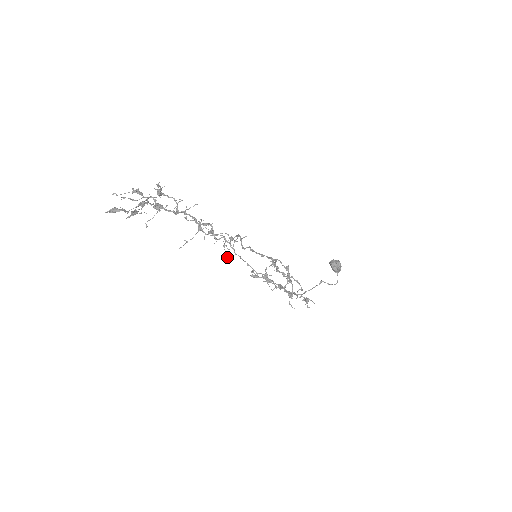
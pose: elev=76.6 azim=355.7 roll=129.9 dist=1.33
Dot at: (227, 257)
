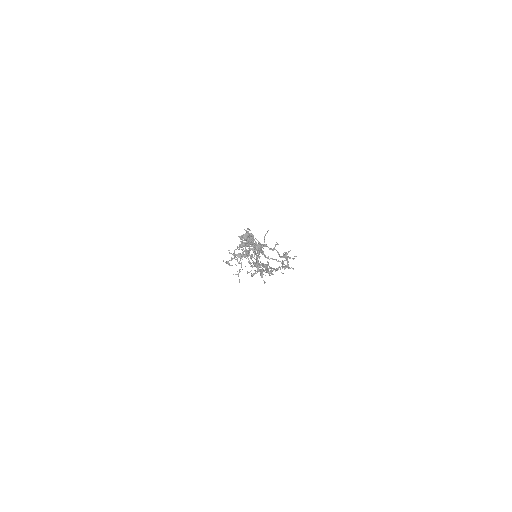
Dot at: occluded
